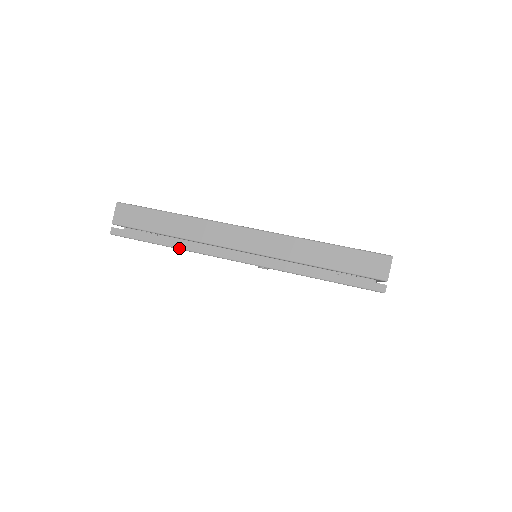
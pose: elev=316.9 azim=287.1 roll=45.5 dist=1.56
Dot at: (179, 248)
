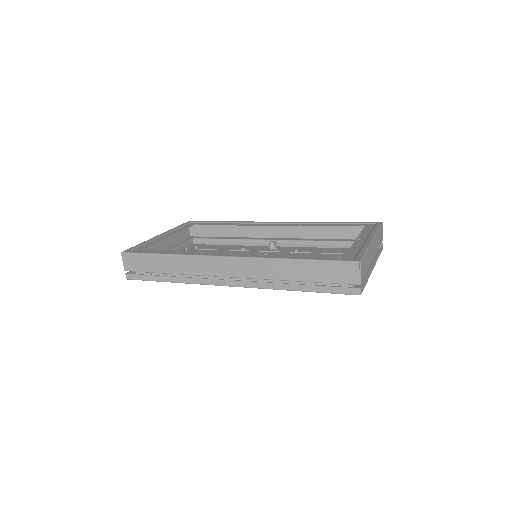
Dot at: occluded
